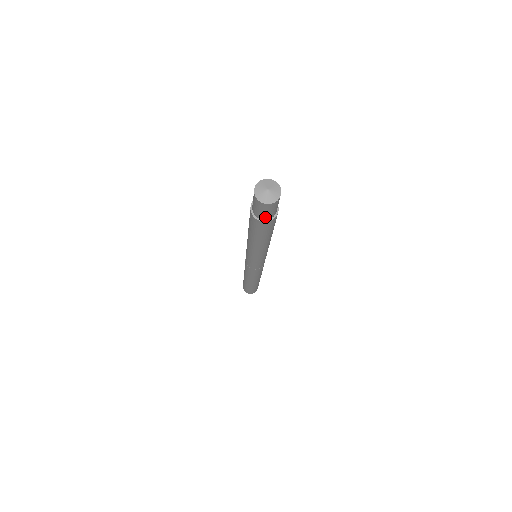
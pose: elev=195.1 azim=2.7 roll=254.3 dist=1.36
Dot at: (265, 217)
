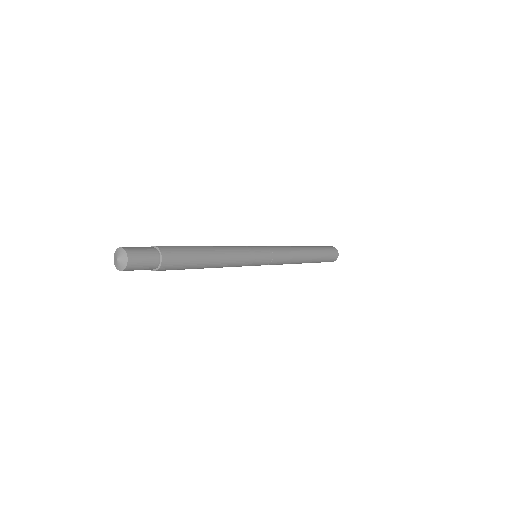
Dot at: (147, 269)
